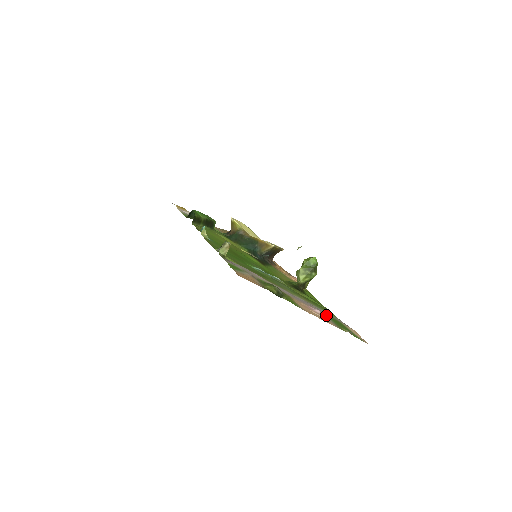
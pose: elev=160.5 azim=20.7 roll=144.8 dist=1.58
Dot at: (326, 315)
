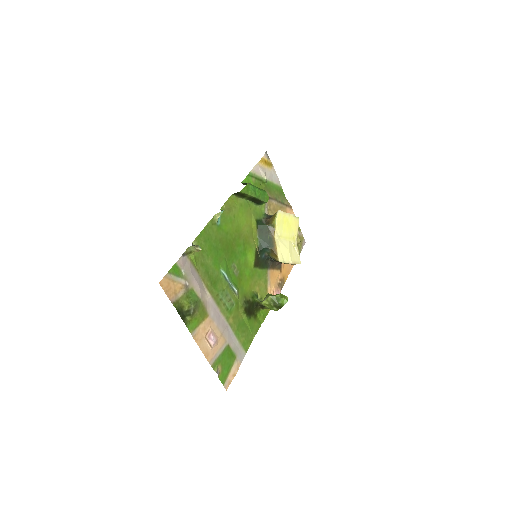
Dot at: (226, 346)
